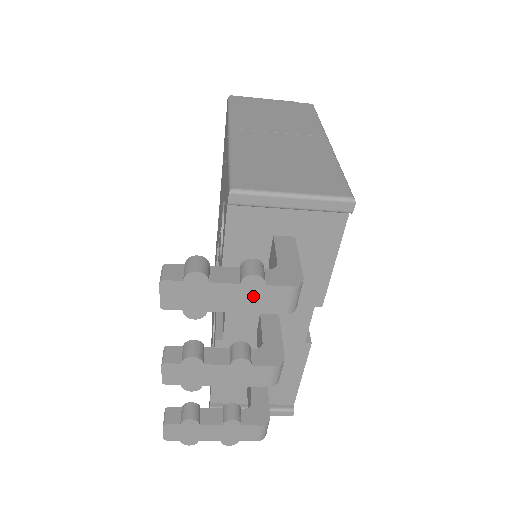
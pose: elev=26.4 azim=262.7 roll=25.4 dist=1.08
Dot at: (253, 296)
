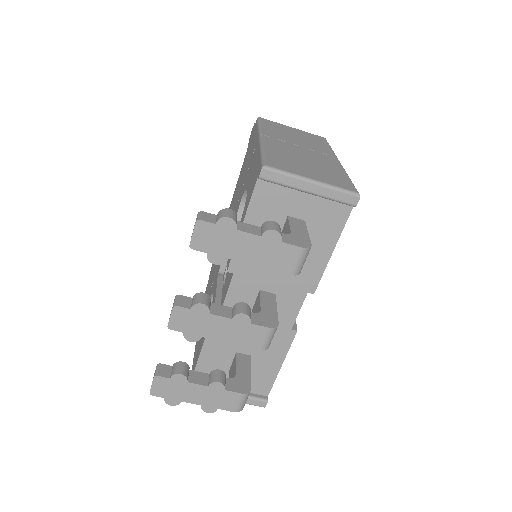
Dot at: (269, 251)
